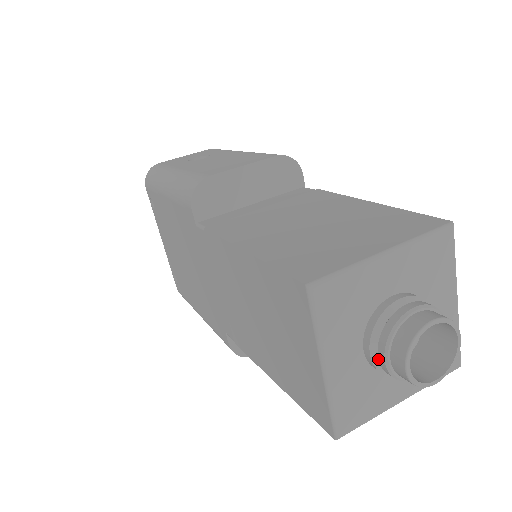
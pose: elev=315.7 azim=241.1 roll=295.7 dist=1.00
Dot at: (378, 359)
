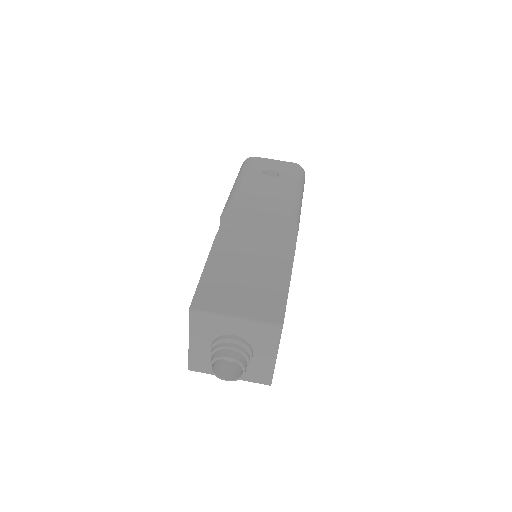
Dot at: occluded
